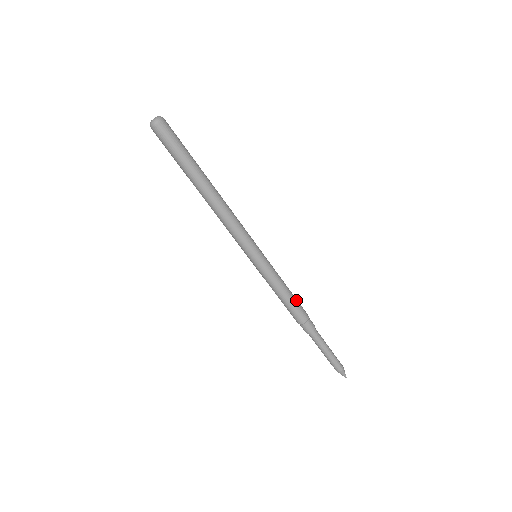
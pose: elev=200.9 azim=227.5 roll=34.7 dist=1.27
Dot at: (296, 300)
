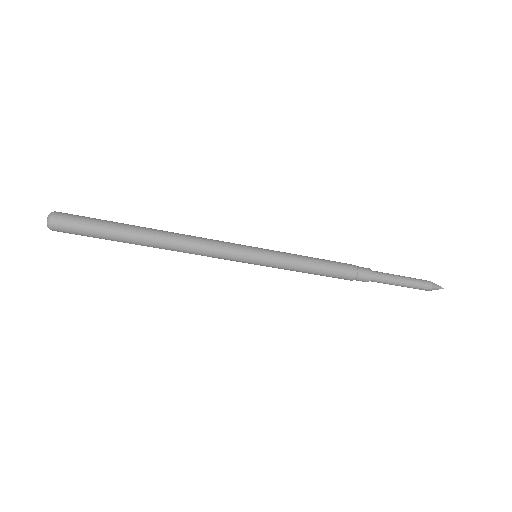
Dot at: (330, 261)
